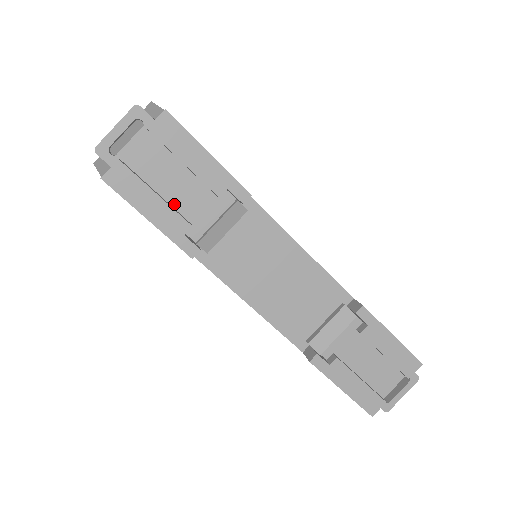
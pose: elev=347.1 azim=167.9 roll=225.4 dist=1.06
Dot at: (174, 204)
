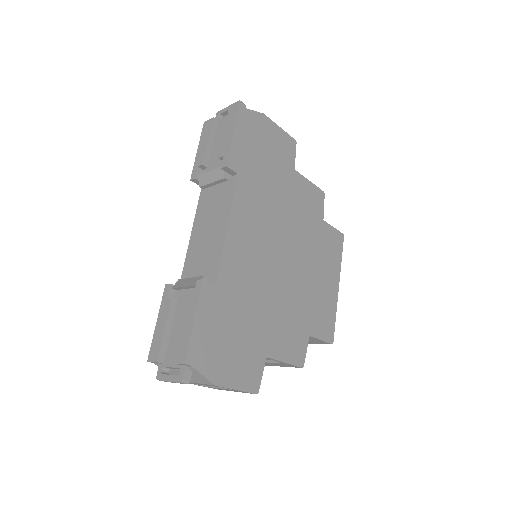
Dot at: (212, 154)
